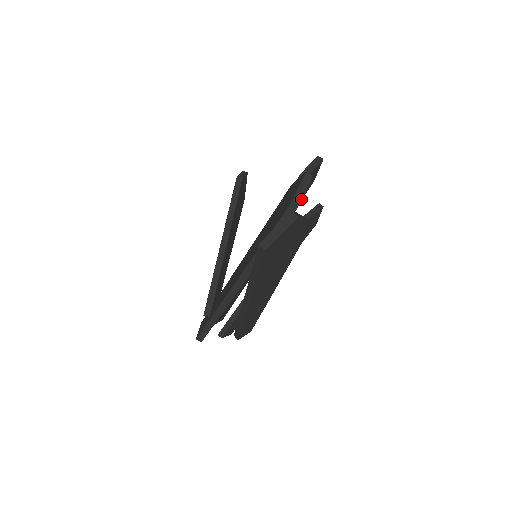
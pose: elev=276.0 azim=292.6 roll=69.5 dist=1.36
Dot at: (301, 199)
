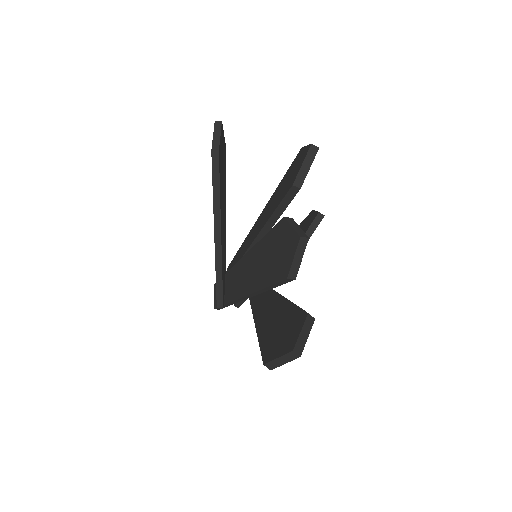
Dot at: occluded
